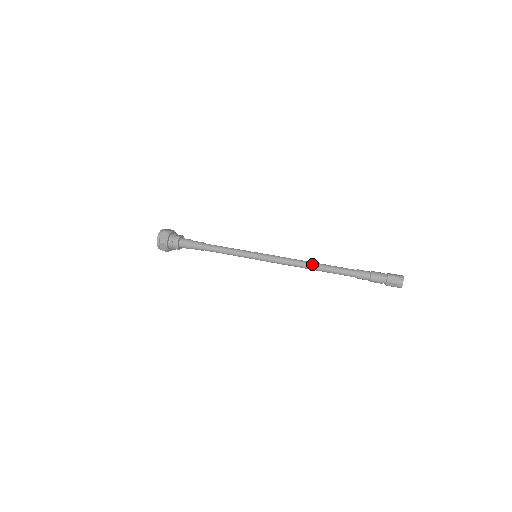
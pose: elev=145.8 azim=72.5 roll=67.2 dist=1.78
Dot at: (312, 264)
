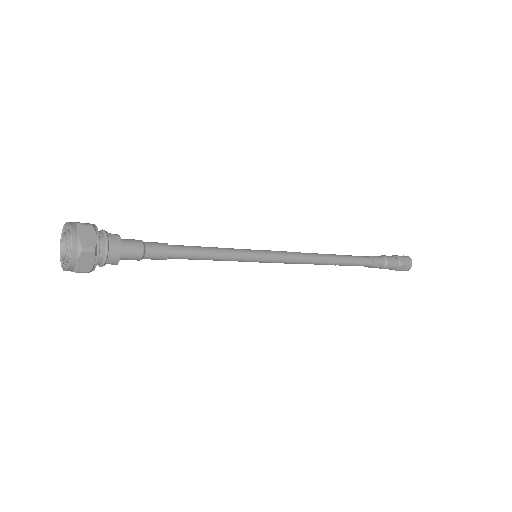
Dot at: (330, 256)
